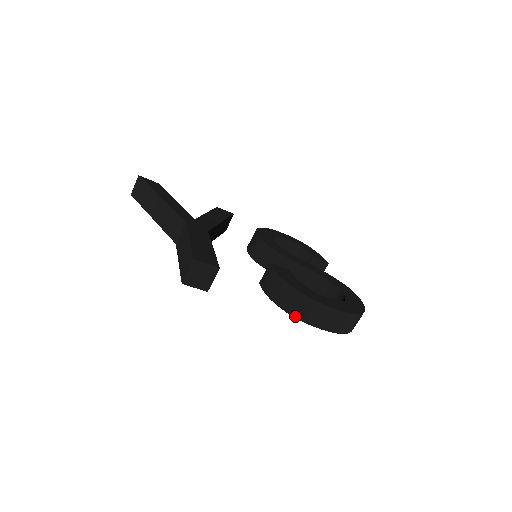
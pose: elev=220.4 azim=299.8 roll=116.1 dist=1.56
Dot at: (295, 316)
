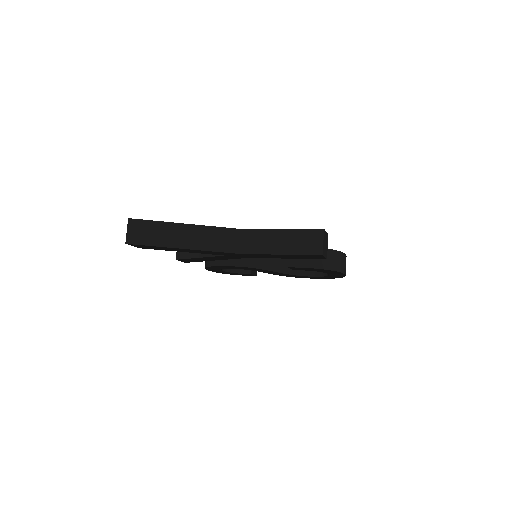
Dot at: (336, 270)
